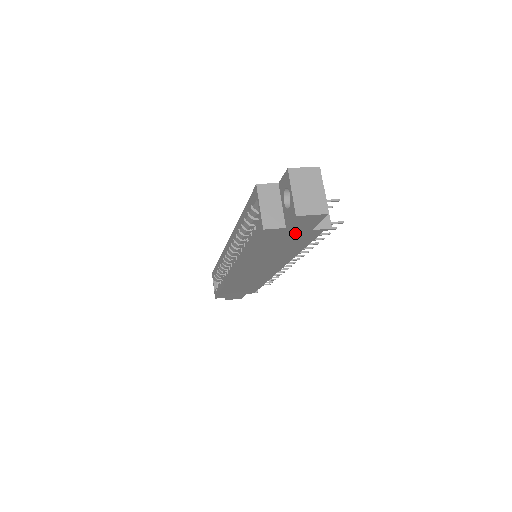
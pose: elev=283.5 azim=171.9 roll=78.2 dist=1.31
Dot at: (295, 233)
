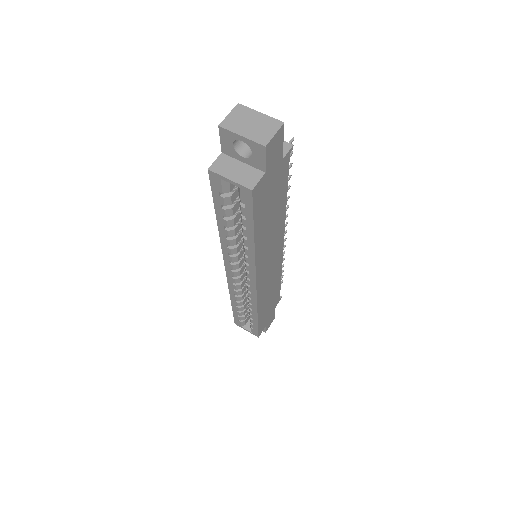
Dot at: (274, 176)
